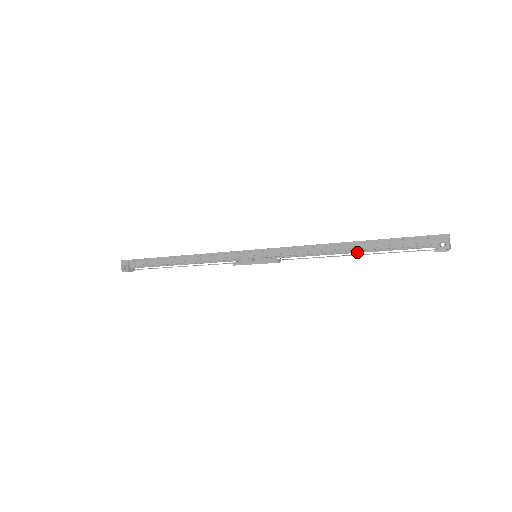
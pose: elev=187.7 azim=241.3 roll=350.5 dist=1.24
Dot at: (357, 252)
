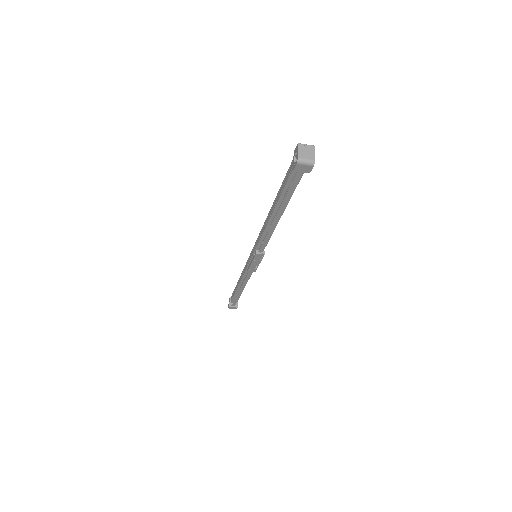
Dot at: (277, 211)
